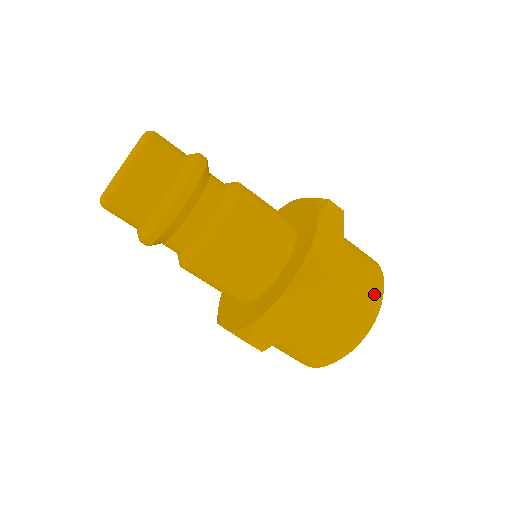
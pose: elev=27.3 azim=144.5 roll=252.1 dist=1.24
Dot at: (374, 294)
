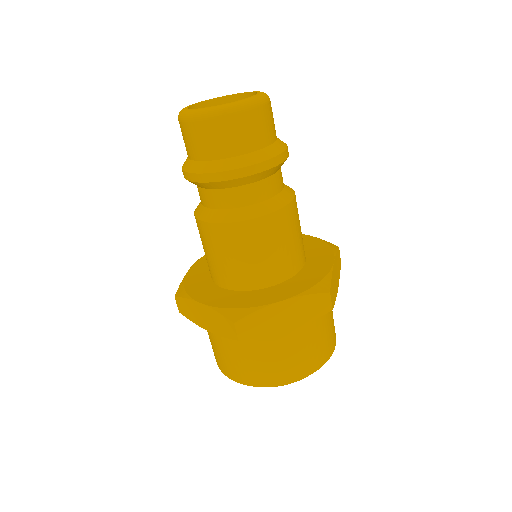
Dot at: (333, 342)
